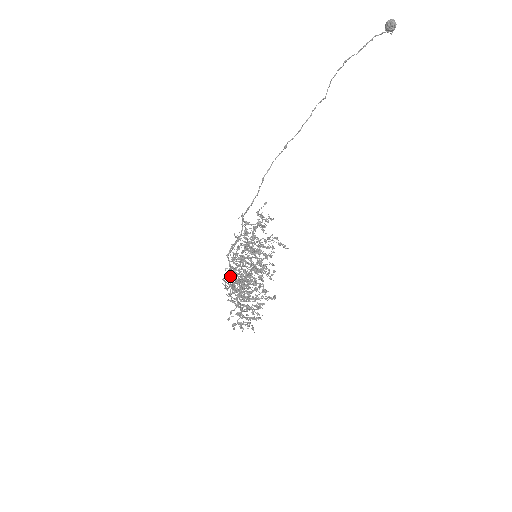
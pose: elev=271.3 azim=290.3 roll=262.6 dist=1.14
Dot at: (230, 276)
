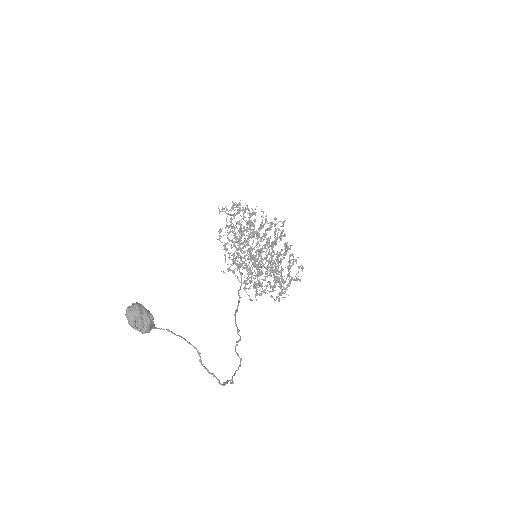
Dot at: occluded
